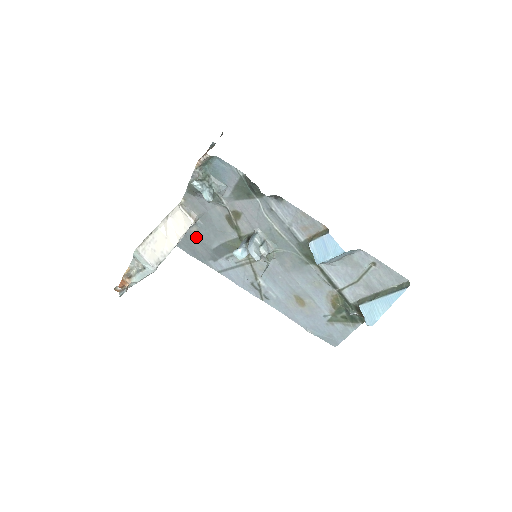
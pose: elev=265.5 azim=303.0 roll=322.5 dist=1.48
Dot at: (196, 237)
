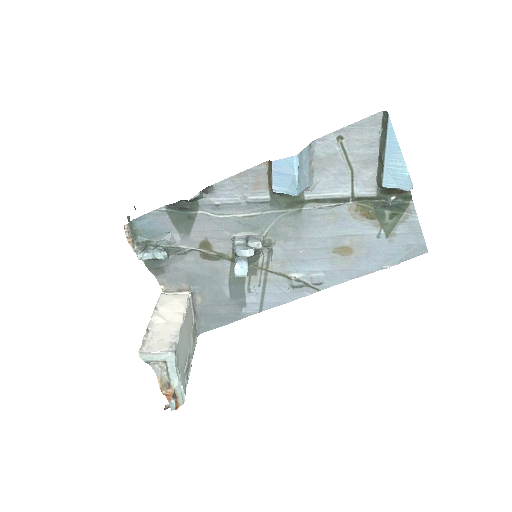
Dot at: (208, 304)
